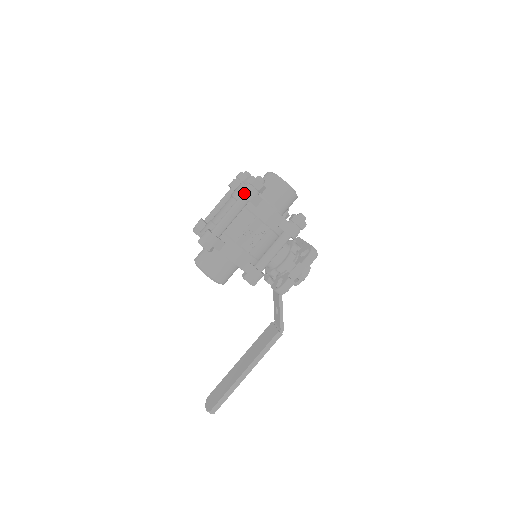
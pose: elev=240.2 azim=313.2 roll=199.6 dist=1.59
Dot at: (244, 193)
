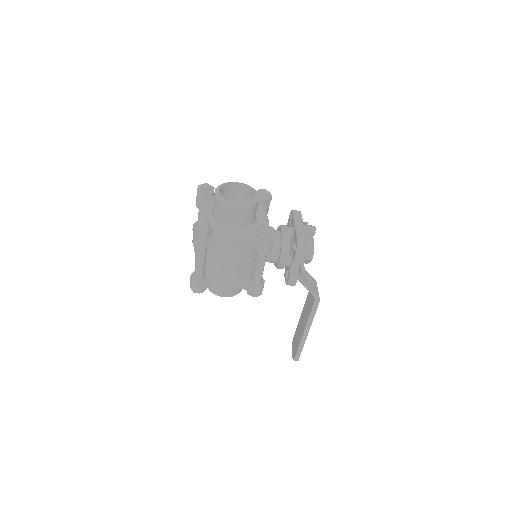
Dot at: (195, 245)
